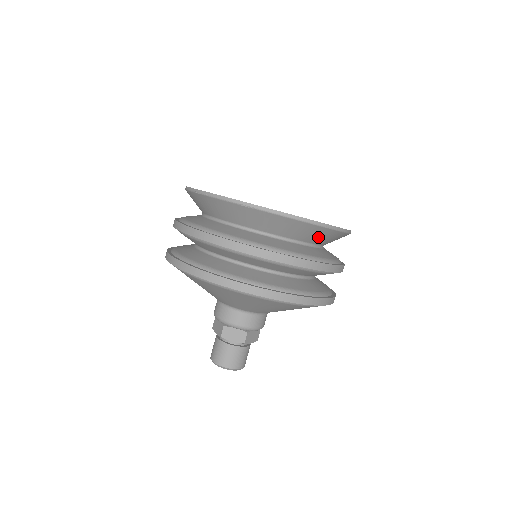
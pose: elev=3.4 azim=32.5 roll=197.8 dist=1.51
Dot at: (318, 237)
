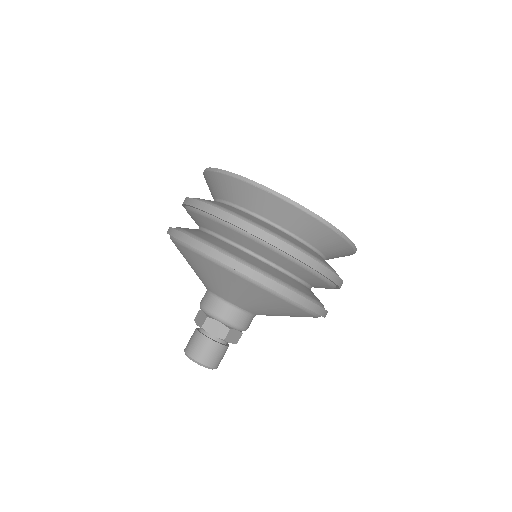
Dot at: (325, 242)
